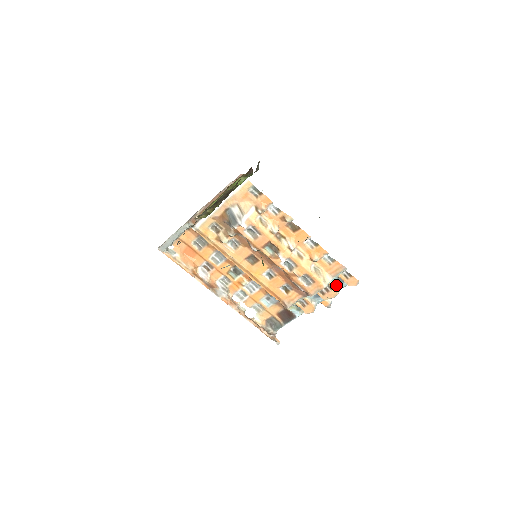
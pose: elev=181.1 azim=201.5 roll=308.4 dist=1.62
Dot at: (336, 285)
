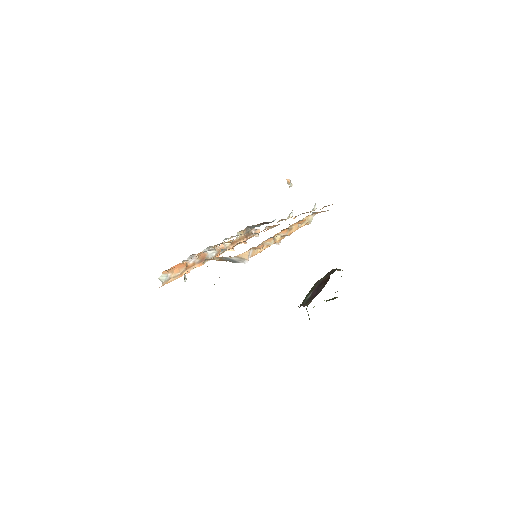
Dot at: (313, 208)
